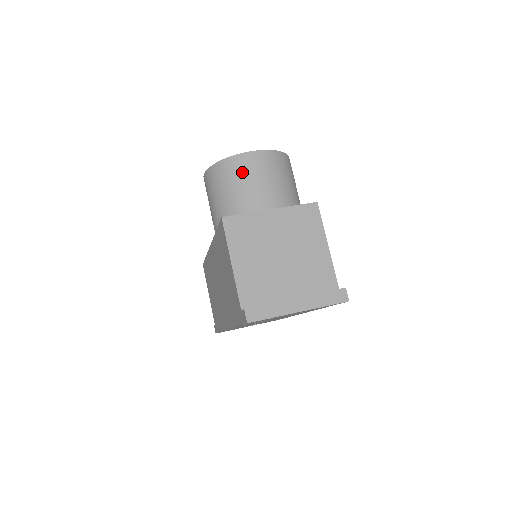
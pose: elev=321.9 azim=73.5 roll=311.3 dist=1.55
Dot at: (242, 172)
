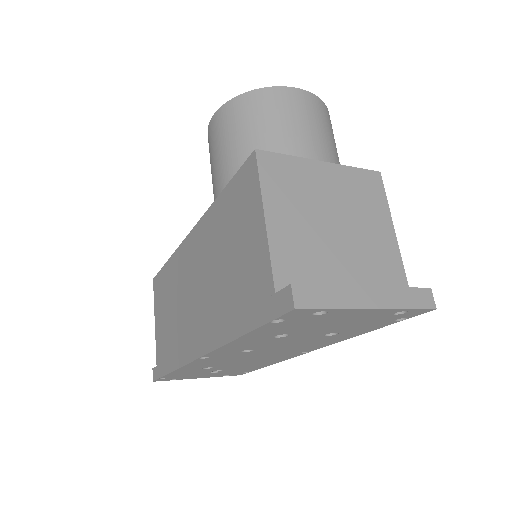
Dot at: (281, 109)
